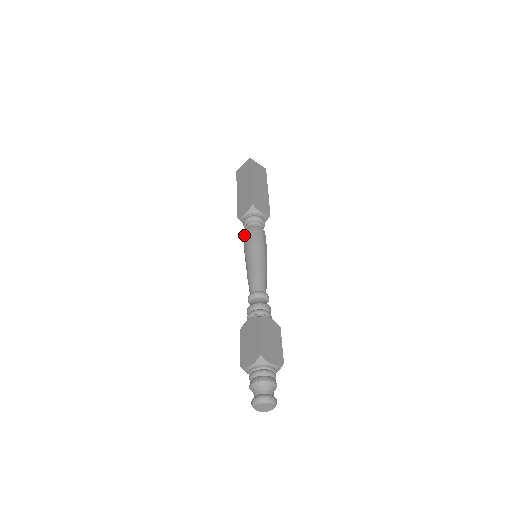
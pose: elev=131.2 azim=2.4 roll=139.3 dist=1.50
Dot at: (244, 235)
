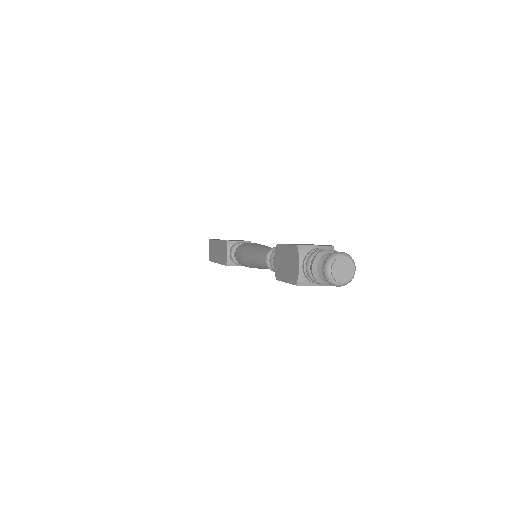
Dot at: (243, 243)
